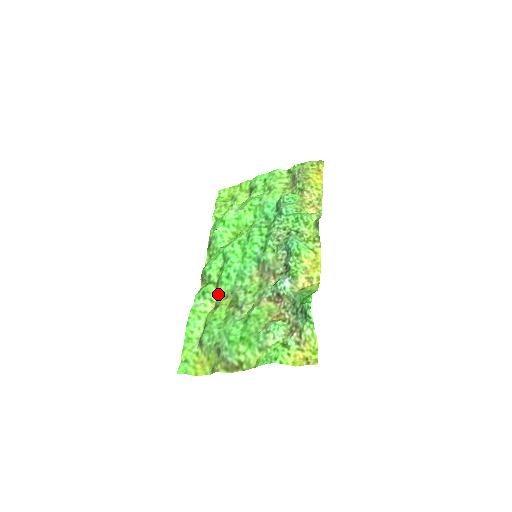
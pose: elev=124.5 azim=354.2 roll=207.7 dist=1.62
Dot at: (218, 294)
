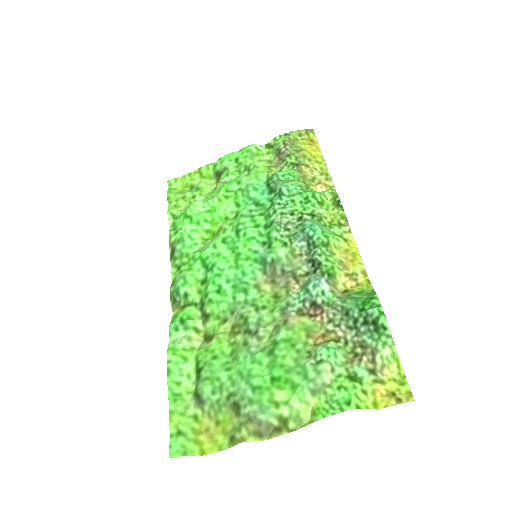
Dot at: (207, 319)
